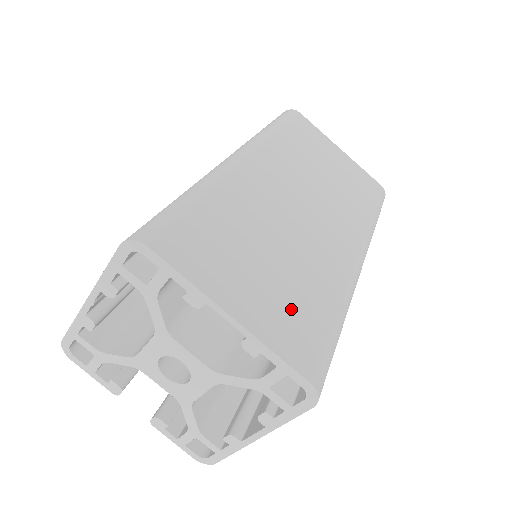
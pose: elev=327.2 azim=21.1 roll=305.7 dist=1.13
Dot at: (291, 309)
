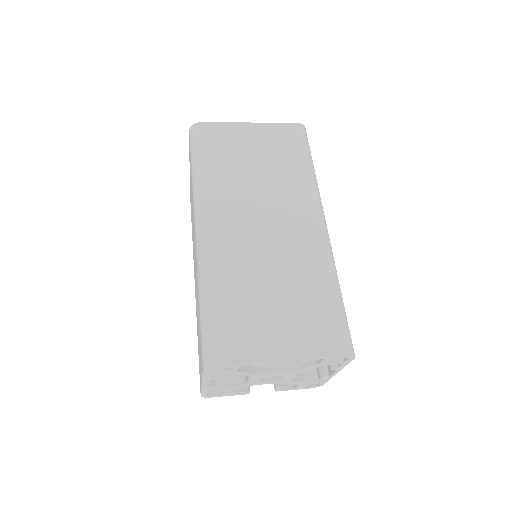
Dot at: (308, 319)
